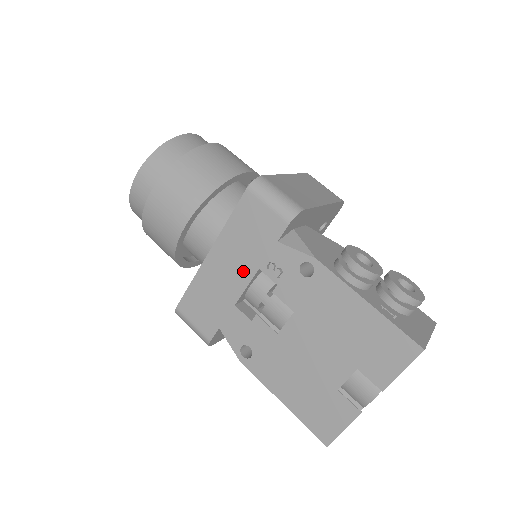
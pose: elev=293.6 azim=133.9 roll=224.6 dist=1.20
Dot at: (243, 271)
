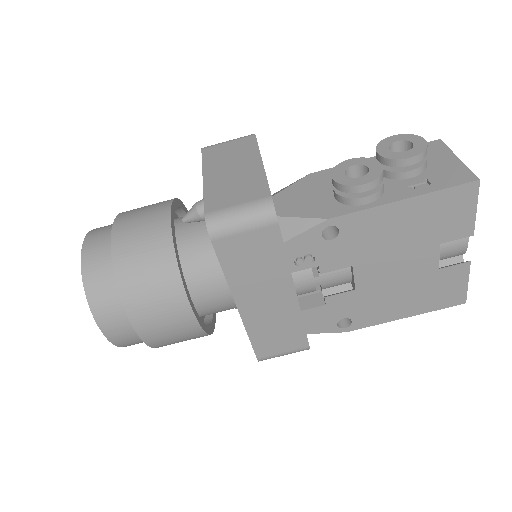
Dot at: (280, 288)
